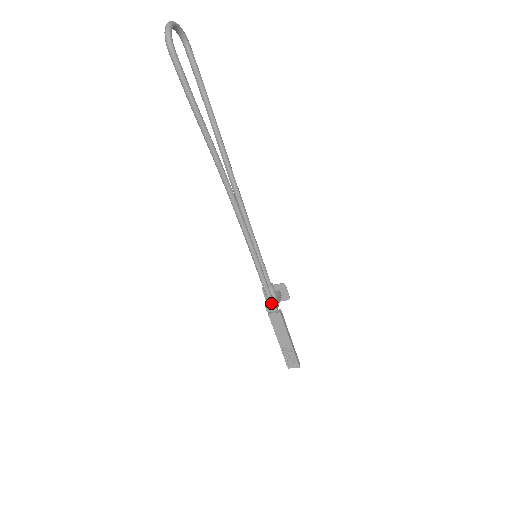
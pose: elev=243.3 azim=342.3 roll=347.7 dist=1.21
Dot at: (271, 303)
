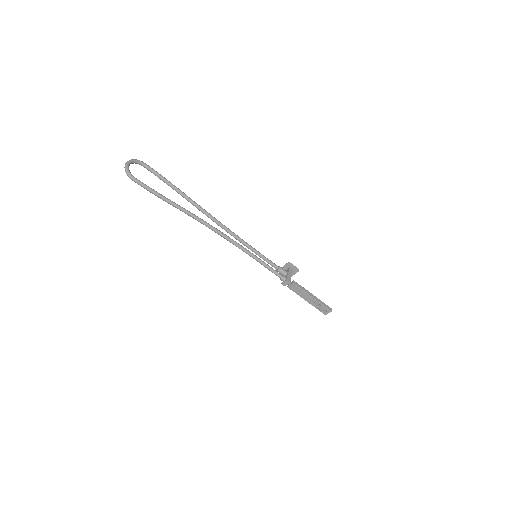
Dot at: (283, 280)
